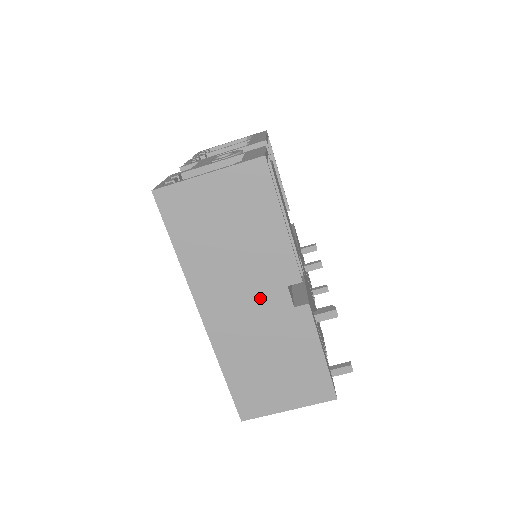
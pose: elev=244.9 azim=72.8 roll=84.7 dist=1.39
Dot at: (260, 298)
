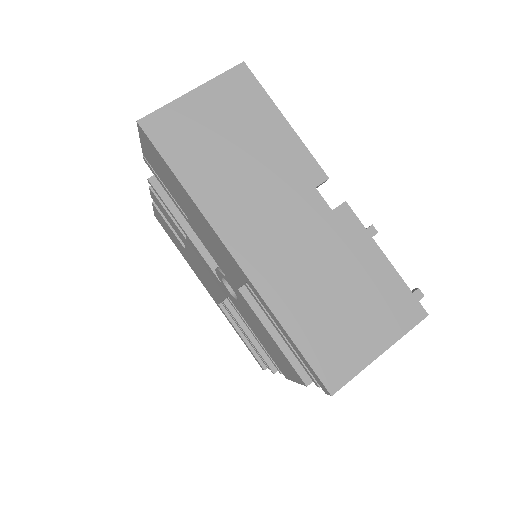
Dot at: (292, 211)
